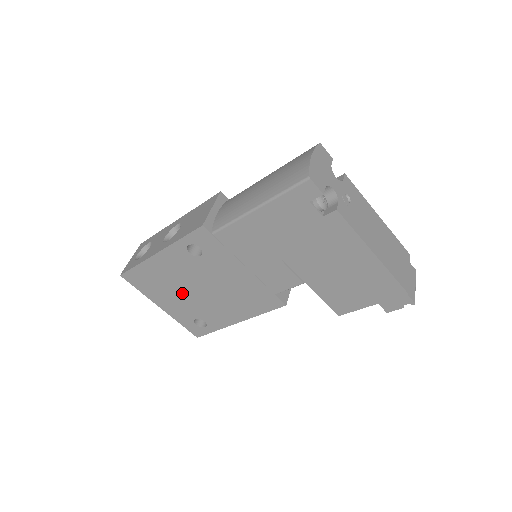
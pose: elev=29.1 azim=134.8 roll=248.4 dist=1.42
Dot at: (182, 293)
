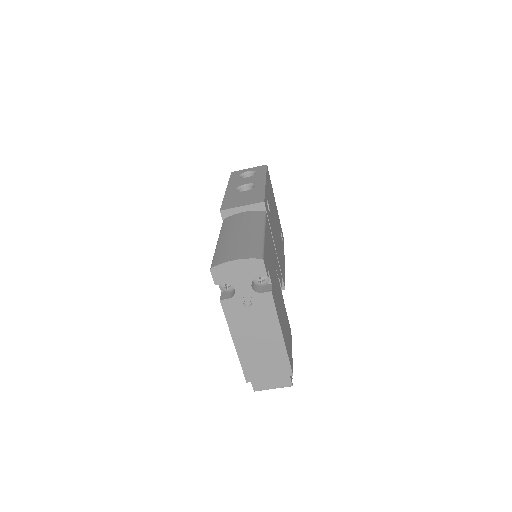
Dot at: occluded
